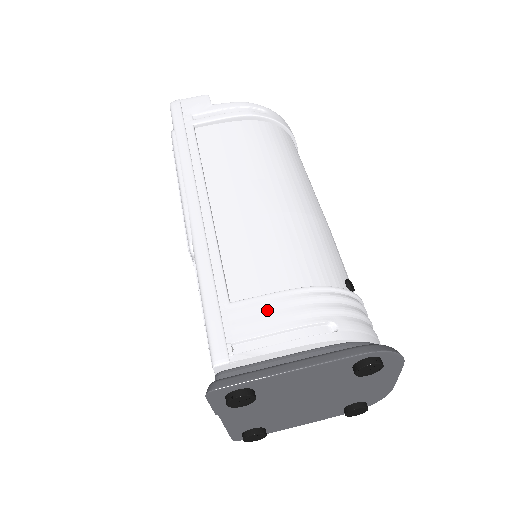
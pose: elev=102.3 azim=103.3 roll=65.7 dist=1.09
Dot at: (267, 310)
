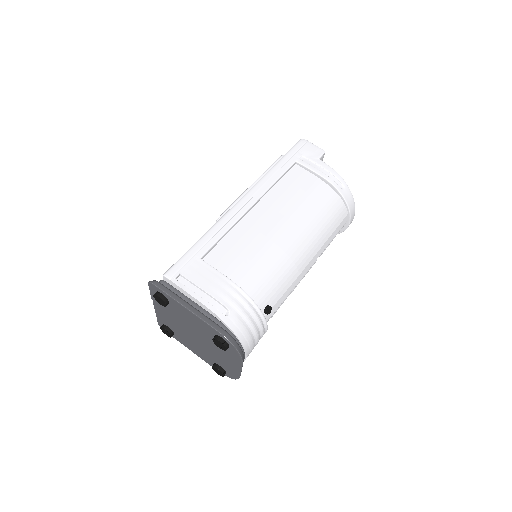
Dot at: (210, 277)
